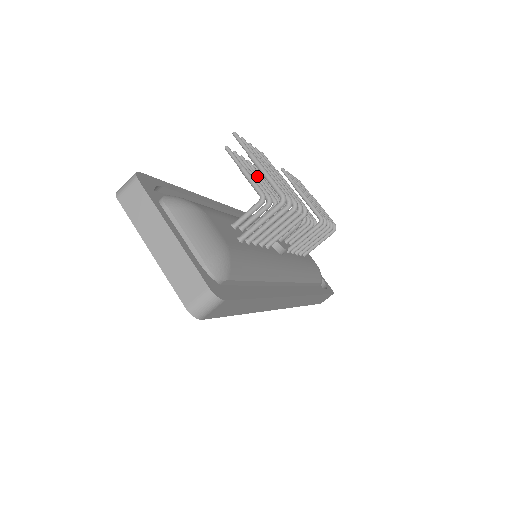
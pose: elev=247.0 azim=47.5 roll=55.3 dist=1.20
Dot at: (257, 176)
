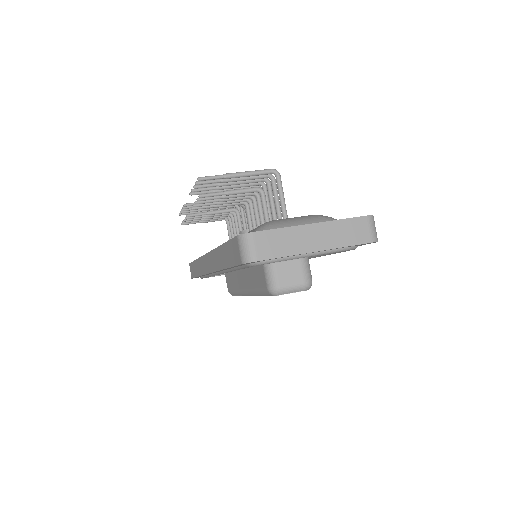
Dot at: occluded
